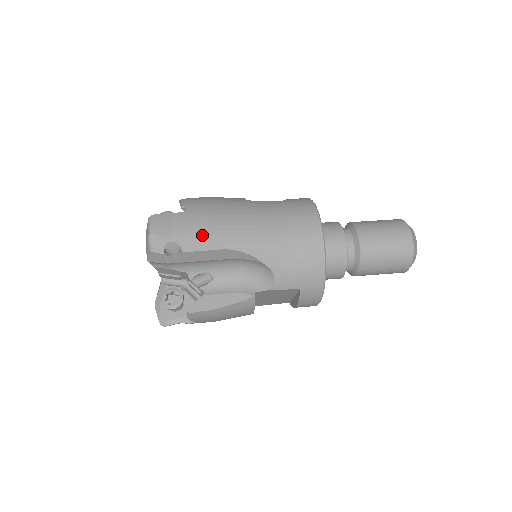
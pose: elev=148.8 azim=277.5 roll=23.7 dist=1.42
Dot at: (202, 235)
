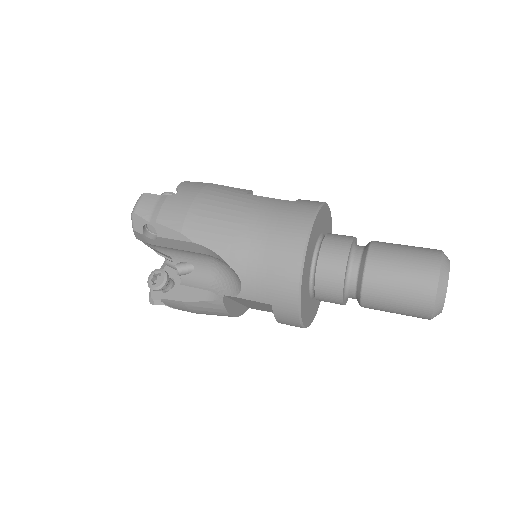
Dot at: (176, 223)
